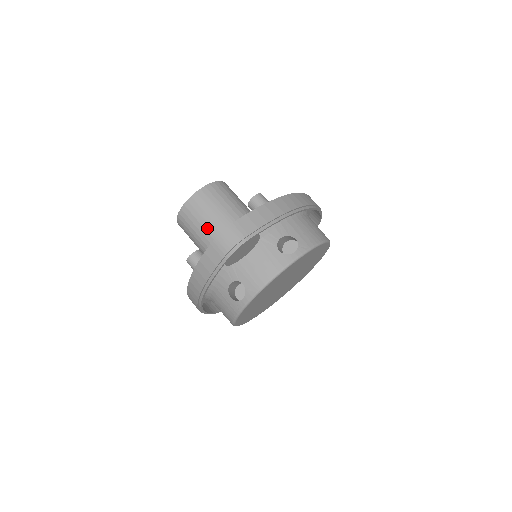
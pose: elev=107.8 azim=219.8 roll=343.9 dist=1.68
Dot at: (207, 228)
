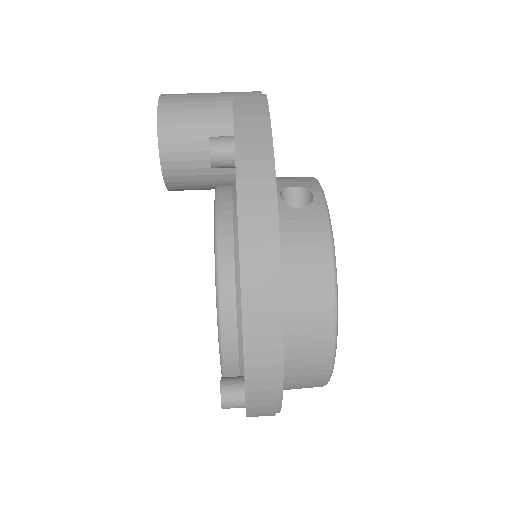
Dot at: (213, 93)
